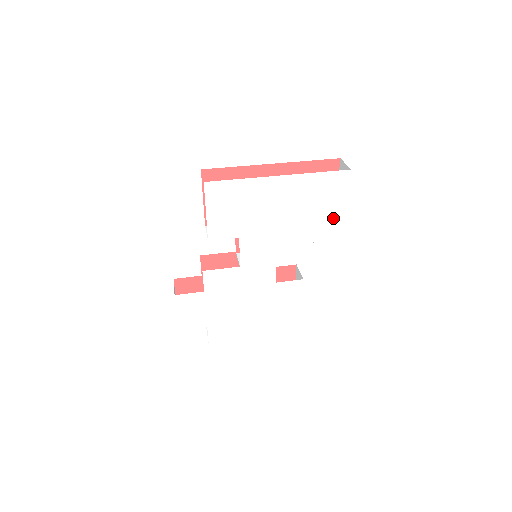
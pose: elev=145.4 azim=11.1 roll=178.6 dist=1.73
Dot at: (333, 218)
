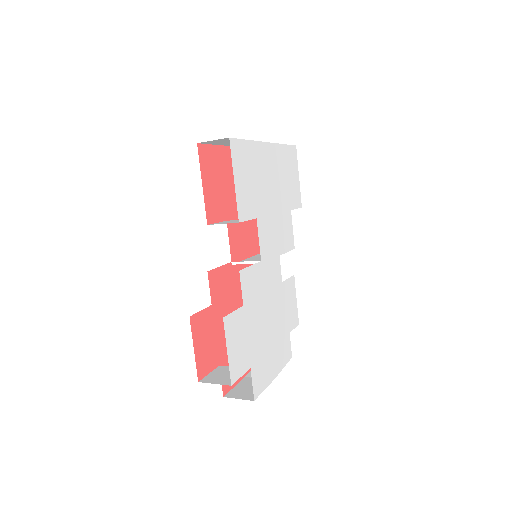
Dot at: (296, 197)
